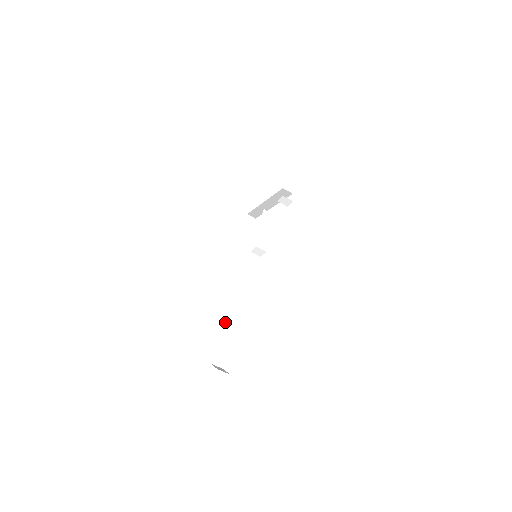
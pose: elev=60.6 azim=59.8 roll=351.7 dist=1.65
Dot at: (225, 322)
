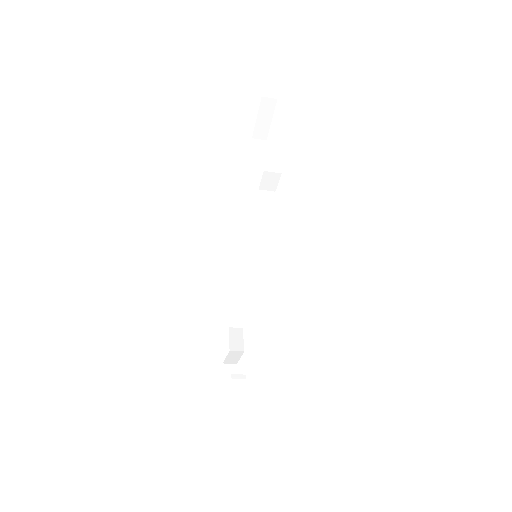
Dot at: (232, 320)
